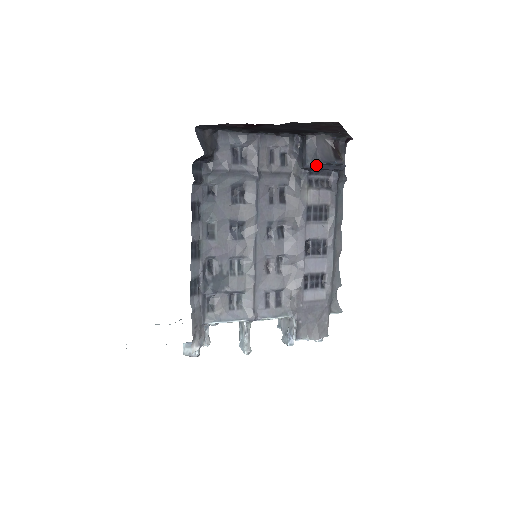
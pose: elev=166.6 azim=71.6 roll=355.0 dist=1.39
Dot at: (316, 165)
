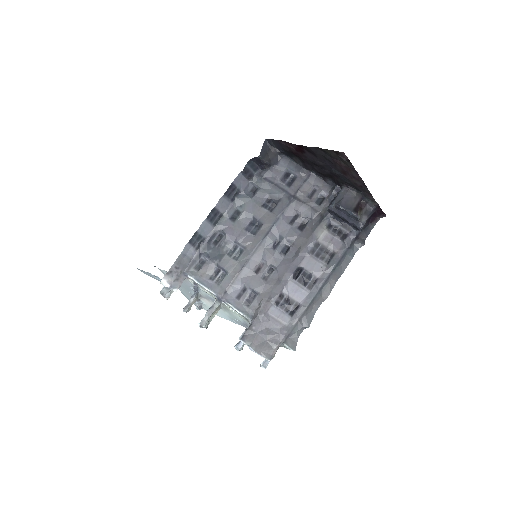
Dot at: (337, 209)
